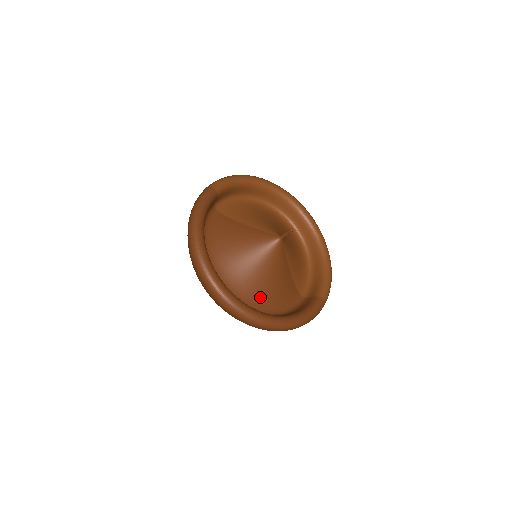
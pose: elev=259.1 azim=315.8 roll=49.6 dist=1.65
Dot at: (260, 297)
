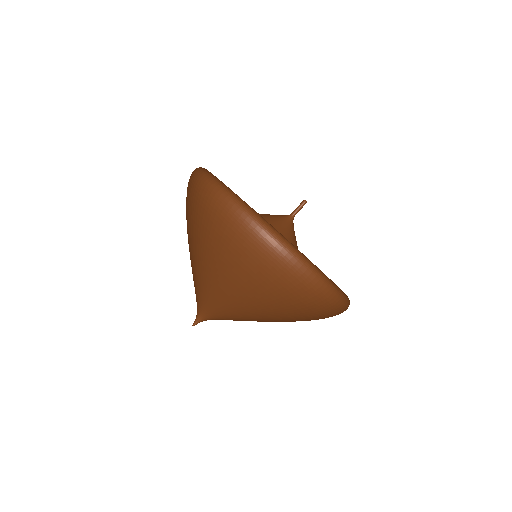
Dot at: occluded
